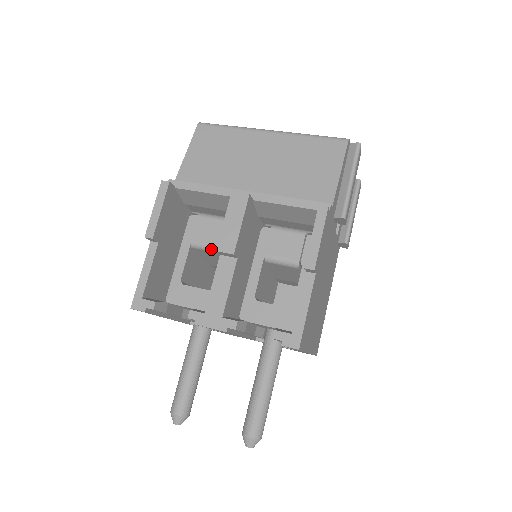
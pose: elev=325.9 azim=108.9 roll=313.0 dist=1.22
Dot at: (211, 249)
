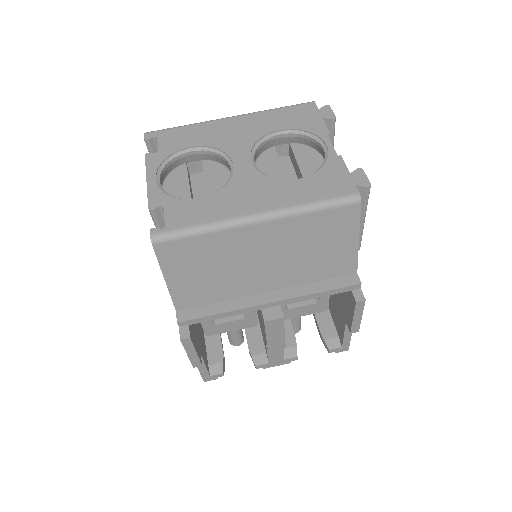
Dot at: occluded
